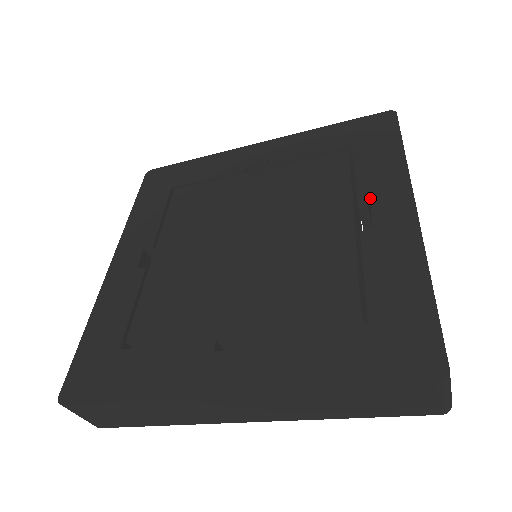
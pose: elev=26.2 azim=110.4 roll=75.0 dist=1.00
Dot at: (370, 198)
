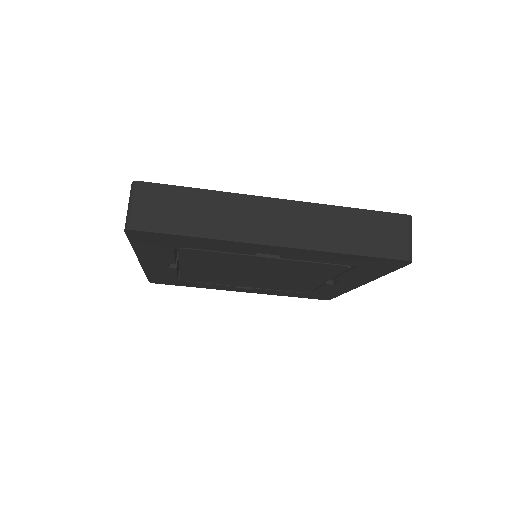
Dot at: occluded
